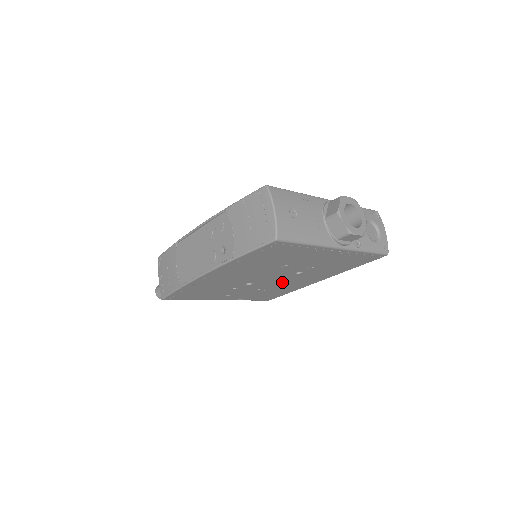
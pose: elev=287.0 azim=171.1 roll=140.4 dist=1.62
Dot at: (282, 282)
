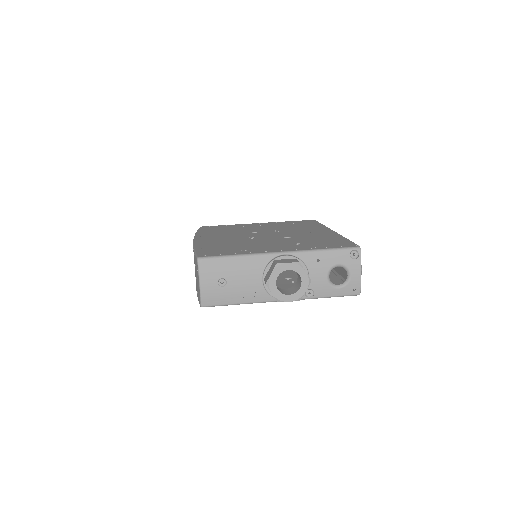
Dot at: occluded
